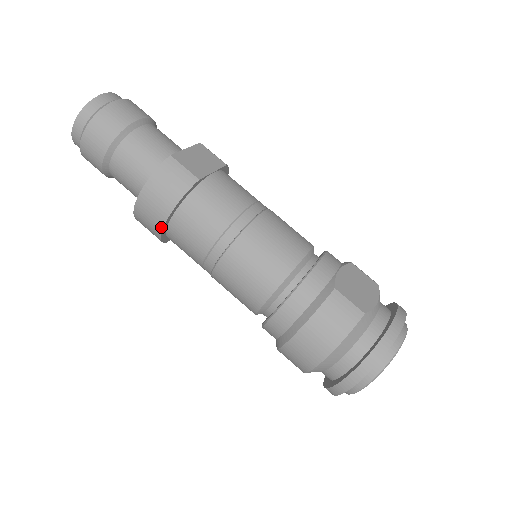
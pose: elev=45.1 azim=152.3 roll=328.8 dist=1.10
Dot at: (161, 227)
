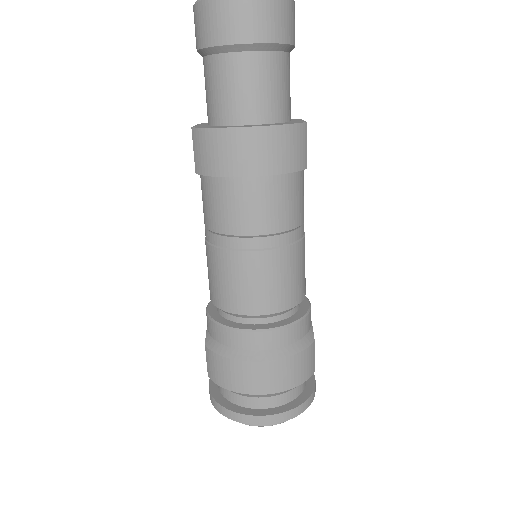
Dot at: (241, 174)
